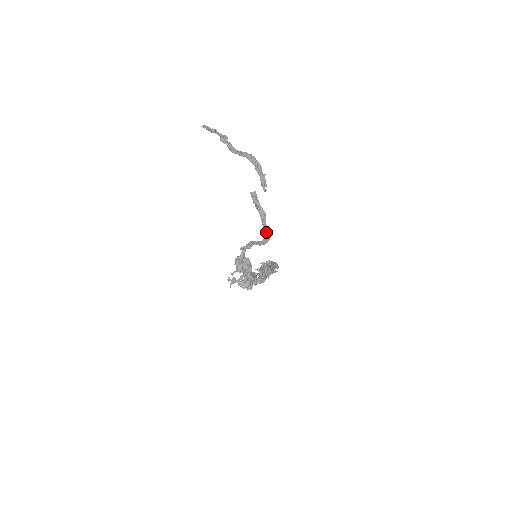
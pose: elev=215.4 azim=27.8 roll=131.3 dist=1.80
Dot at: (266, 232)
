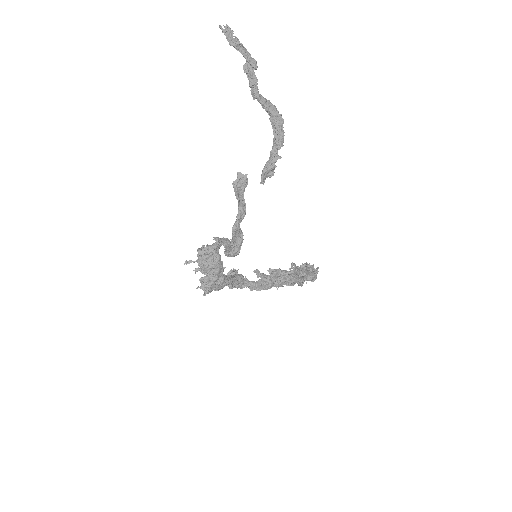
Dot at: (231, 243)
